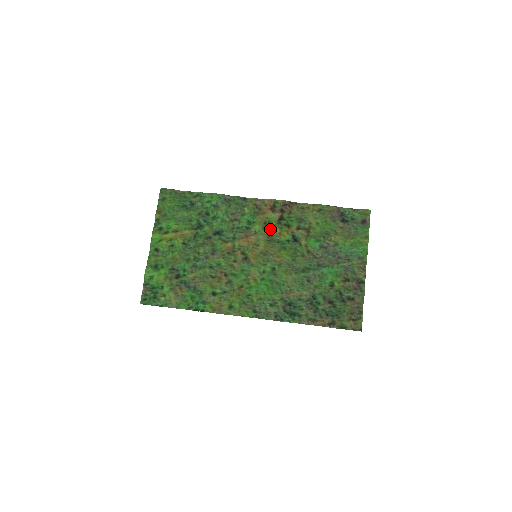
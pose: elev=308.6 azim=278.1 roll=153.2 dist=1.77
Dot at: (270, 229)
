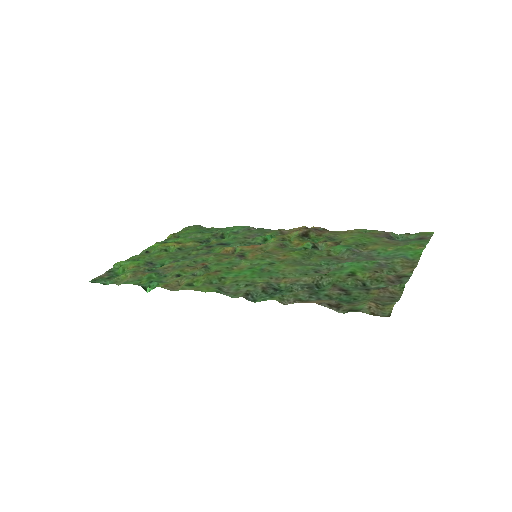
Dot at: (287, 241)
